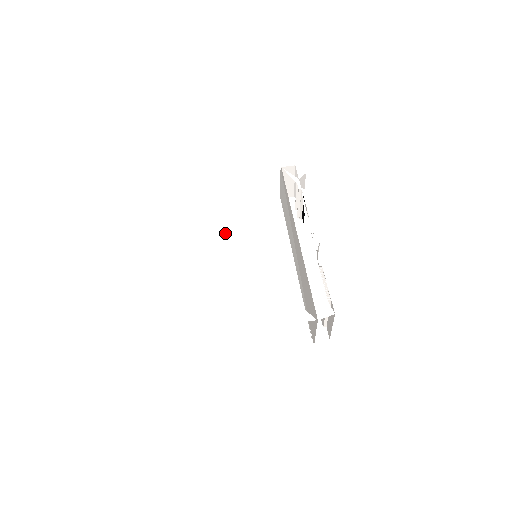
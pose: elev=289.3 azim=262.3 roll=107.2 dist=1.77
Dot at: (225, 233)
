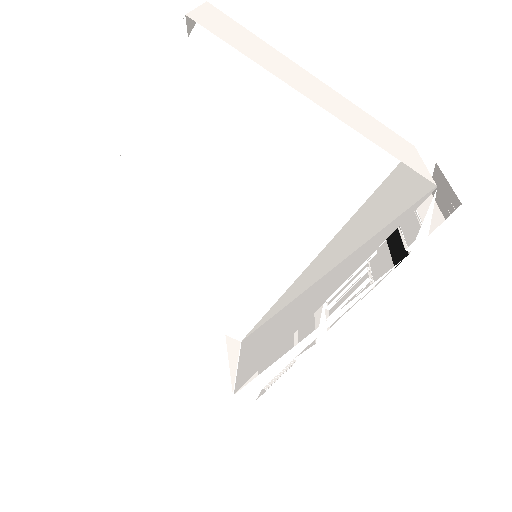
Dot at: (267, 142)
